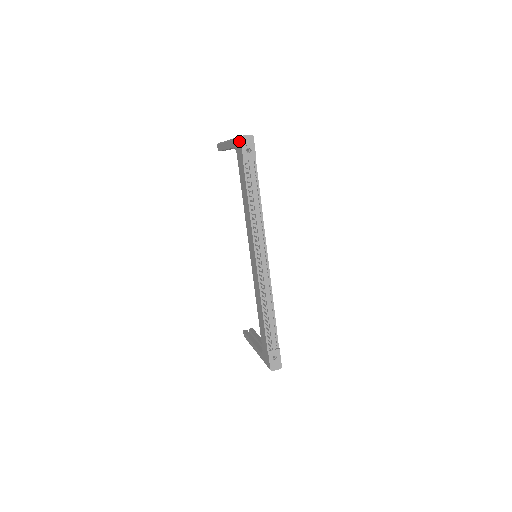
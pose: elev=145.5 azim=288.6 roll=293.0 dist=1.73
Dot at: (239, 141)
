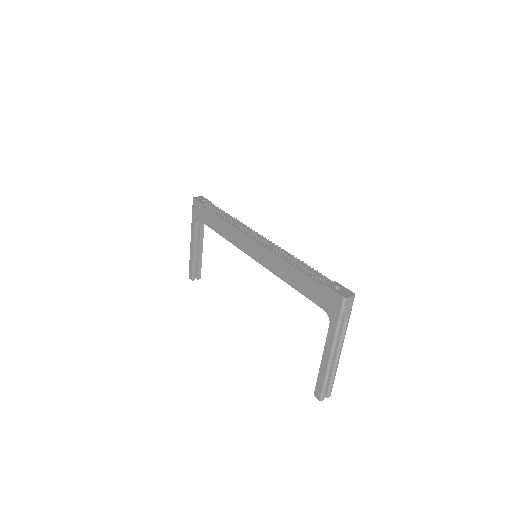
Dot at: (194, 203)
